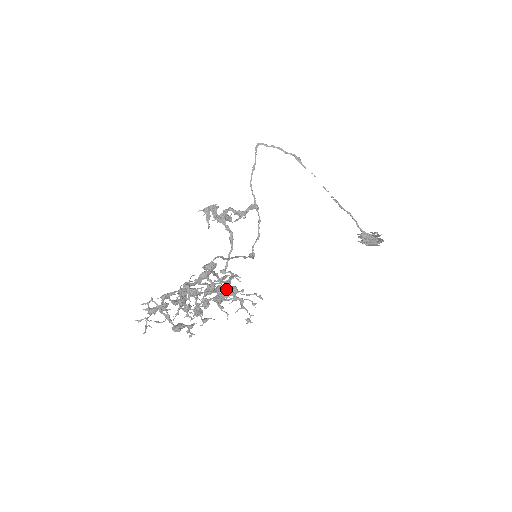
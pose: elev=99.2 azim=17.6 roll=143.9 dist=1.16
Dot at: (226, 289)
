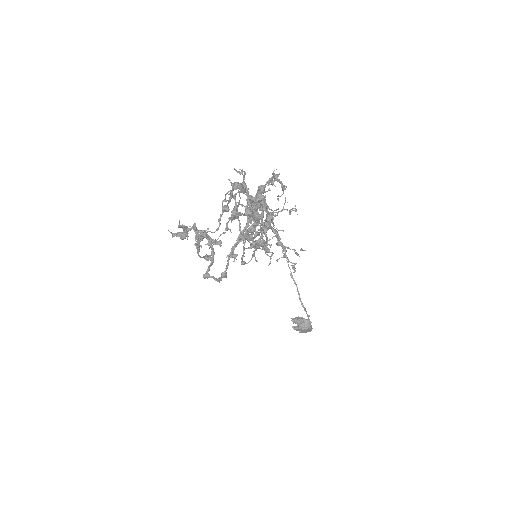
Dot at: (274, 229)
